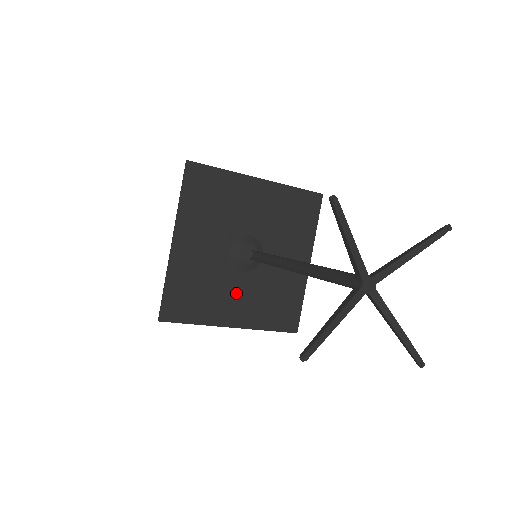
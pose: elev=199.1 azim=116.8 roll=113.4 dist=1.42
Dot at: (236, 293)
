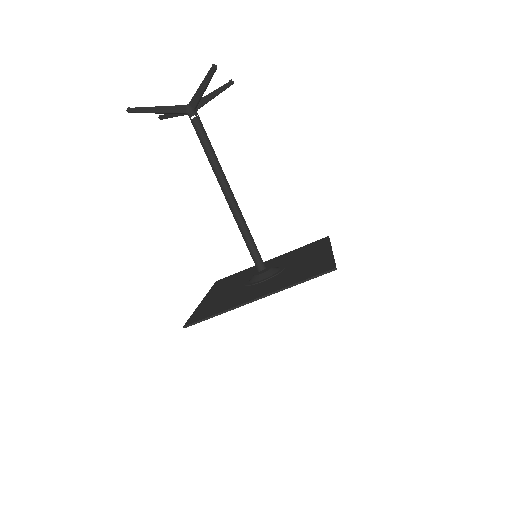
Dot at: (258, 288)
